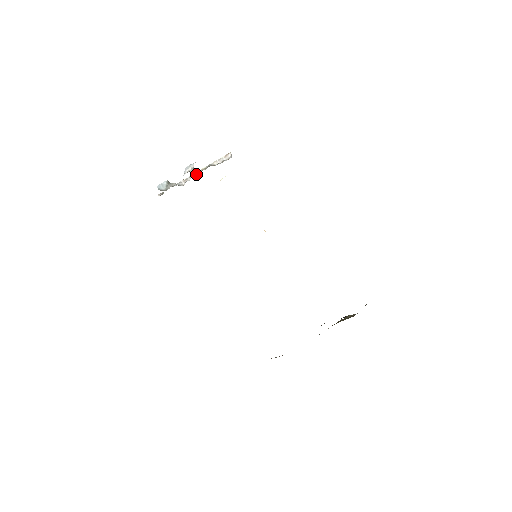
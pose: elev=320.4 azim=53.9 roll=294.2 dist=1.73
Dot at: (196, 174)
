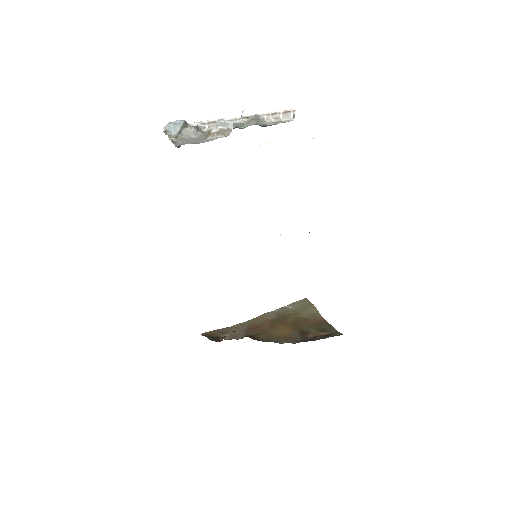
Dot at: occluded
